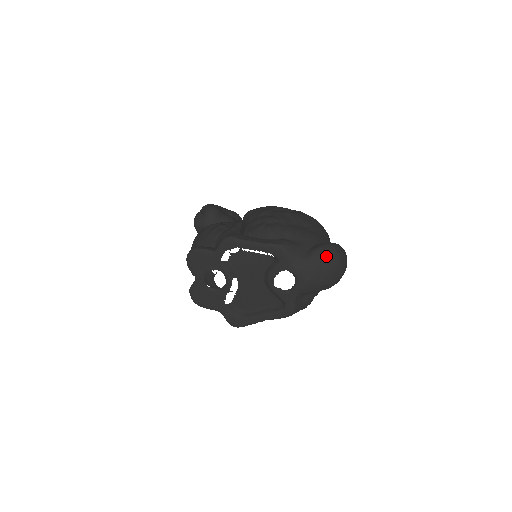
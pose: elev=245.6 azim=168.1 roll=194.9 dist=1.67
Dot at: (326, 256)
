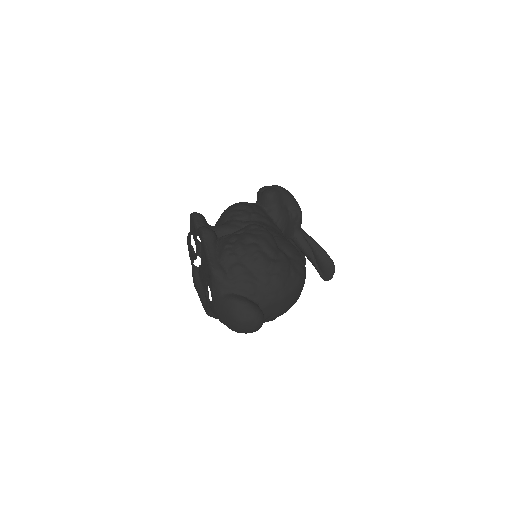
Dot at: (233, 310)
